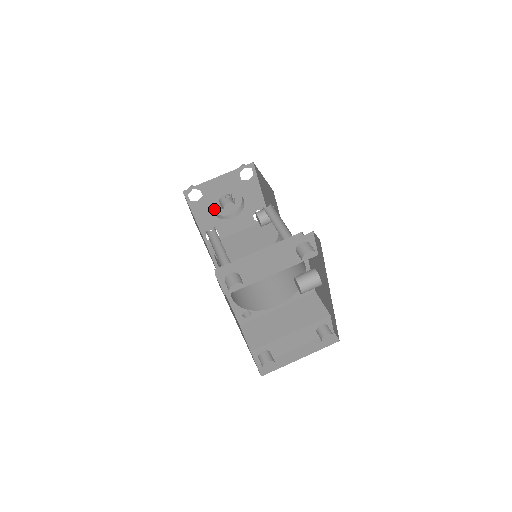
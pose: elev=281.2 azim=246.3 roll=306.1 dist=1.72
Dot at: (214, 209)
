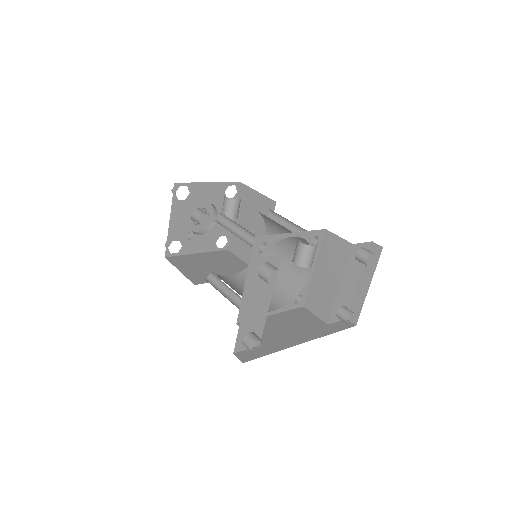
Dot at: (199, 230)
